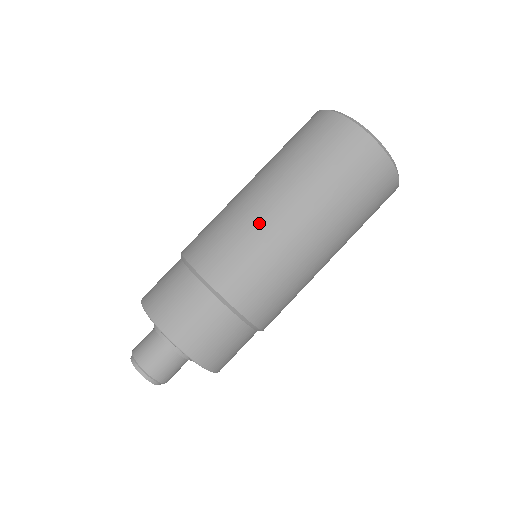
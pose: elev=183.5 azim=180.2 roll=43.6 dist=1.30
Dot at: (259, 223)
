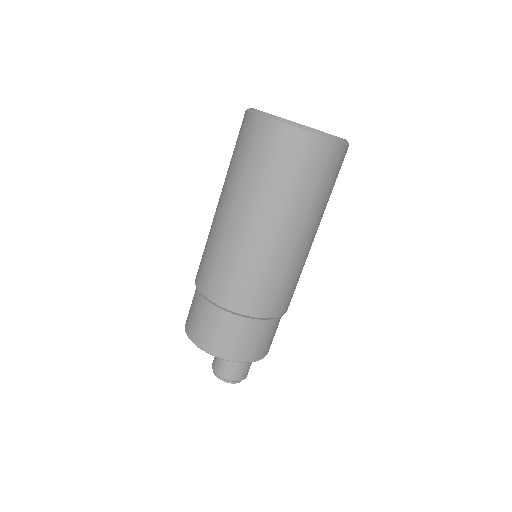
Dot at: (298, 260)
